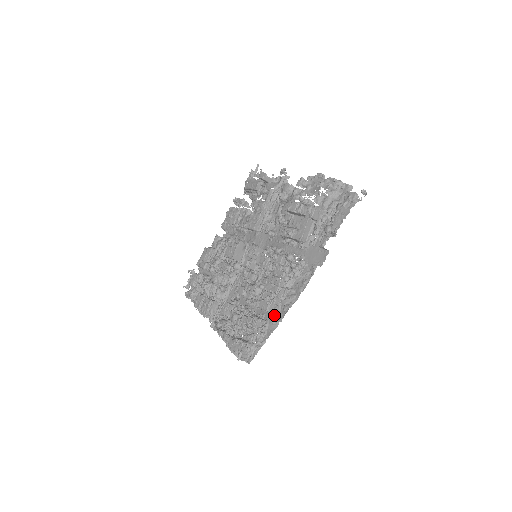
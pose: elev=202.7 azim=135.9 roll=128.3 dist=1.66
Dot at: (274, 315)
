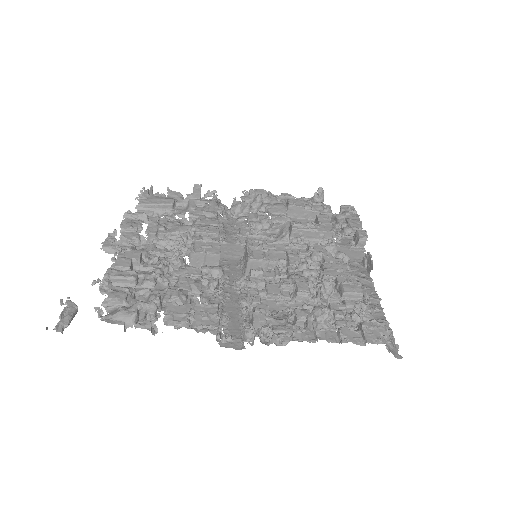
Dot at: (369, 302)
